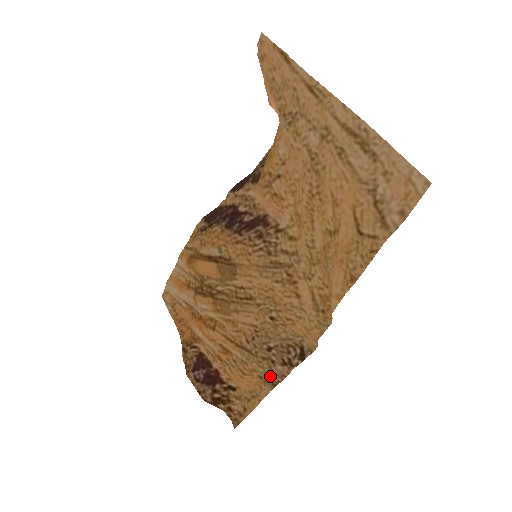
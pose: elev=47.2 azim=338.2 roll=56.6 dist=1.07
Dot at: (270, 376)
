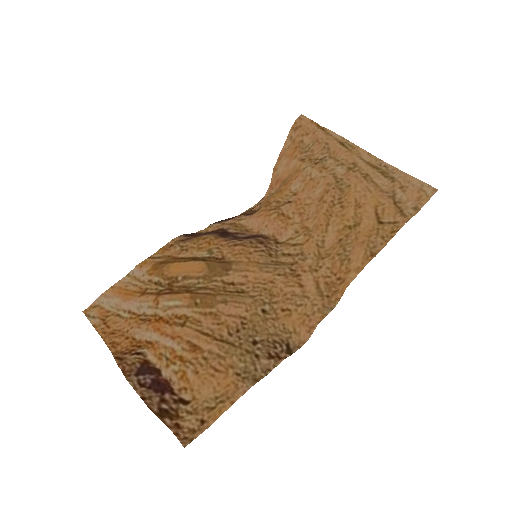
Dot at: (252, 371)
